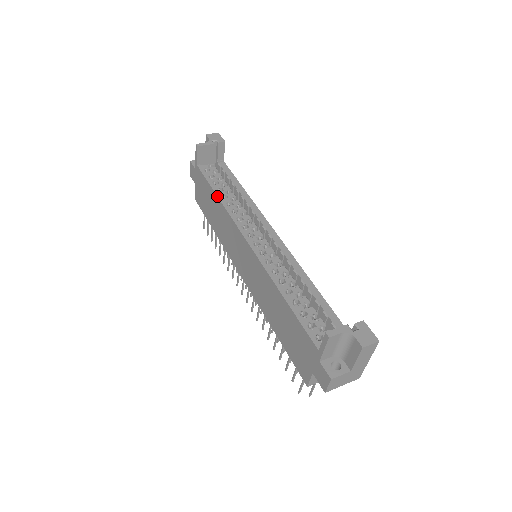
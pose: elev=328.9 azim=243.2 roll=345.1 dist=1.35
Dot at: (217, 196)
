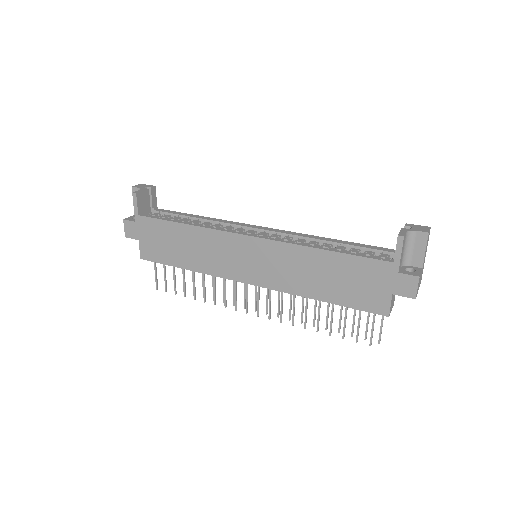
Dot at: (186, 224)
